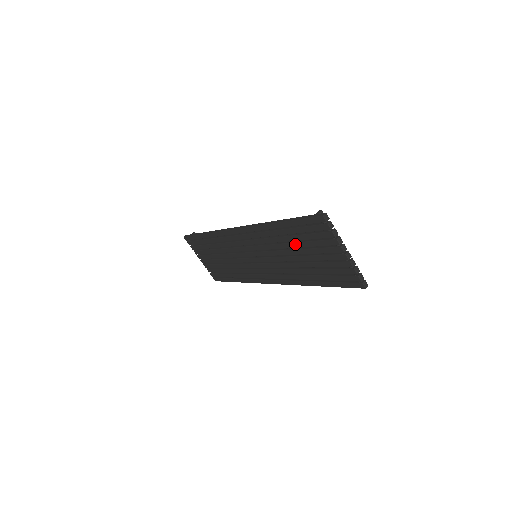
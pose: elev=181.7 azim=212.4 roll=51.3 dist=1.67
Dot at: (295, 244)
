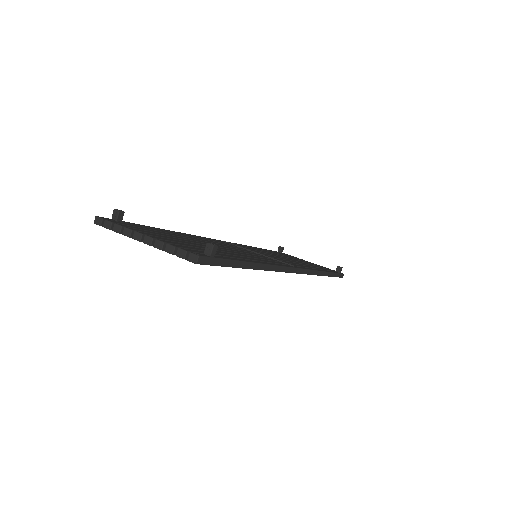
Dot at: occluded
